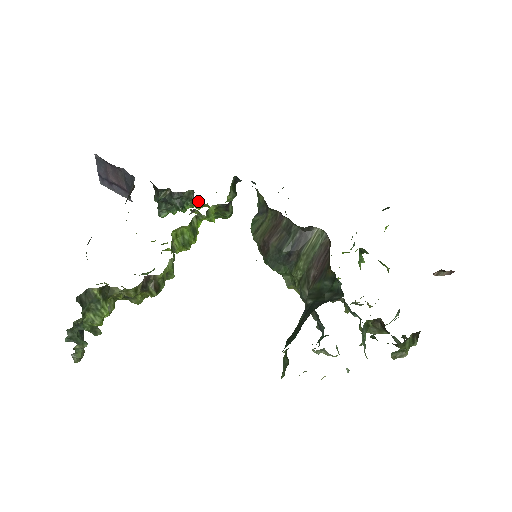
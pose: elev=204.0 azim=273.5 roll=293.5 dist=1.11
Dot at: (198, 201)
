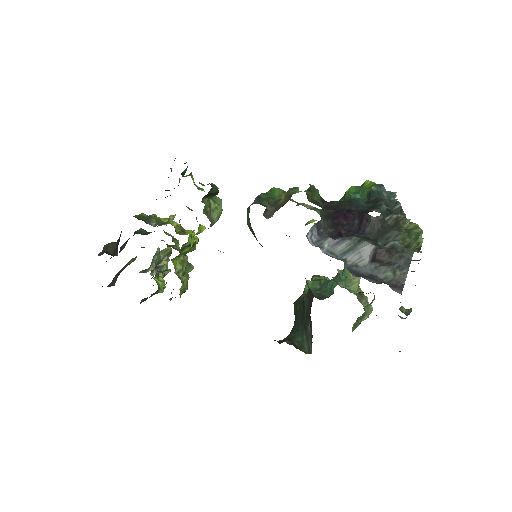
Dot at: (185, 169)
